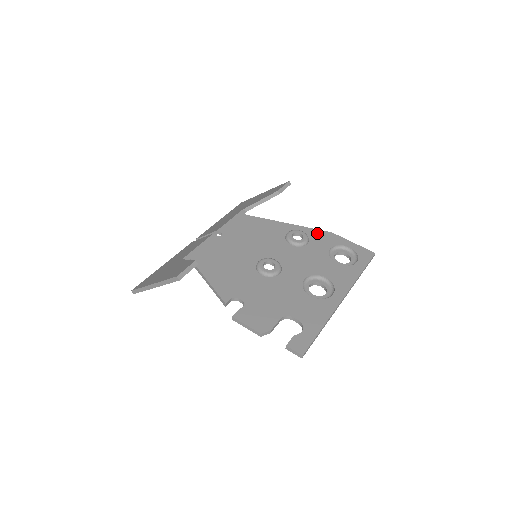
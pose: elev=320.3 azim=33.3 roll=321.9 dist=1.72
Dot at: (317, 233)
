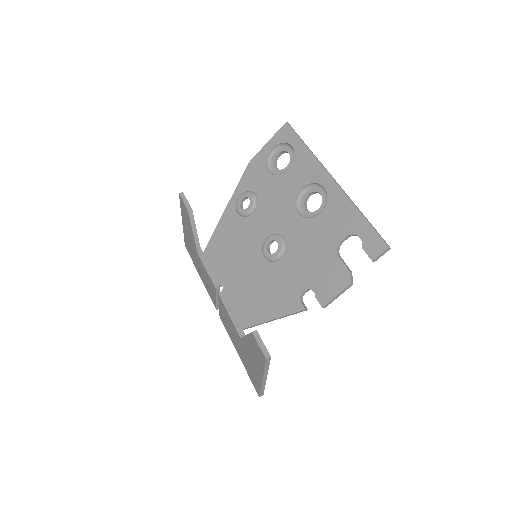
Dot at: (246, 179)
